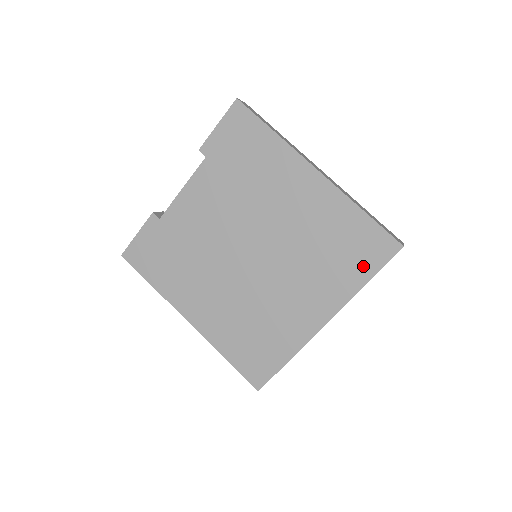
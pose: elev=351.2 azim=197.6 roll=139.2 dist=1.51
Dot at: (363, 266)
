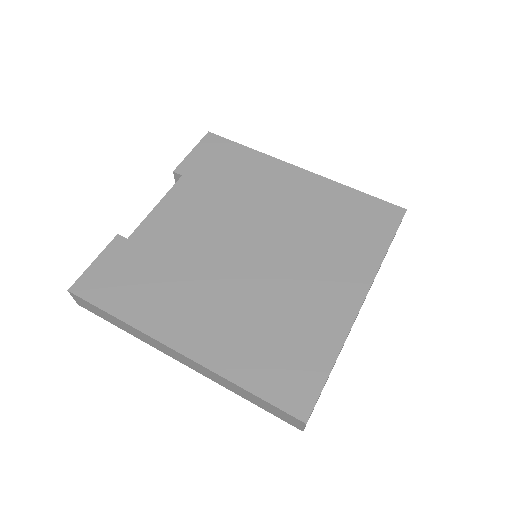
Dot at: (378, 234)
